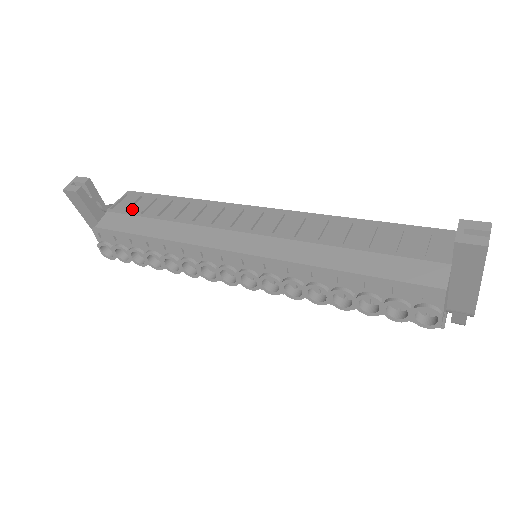
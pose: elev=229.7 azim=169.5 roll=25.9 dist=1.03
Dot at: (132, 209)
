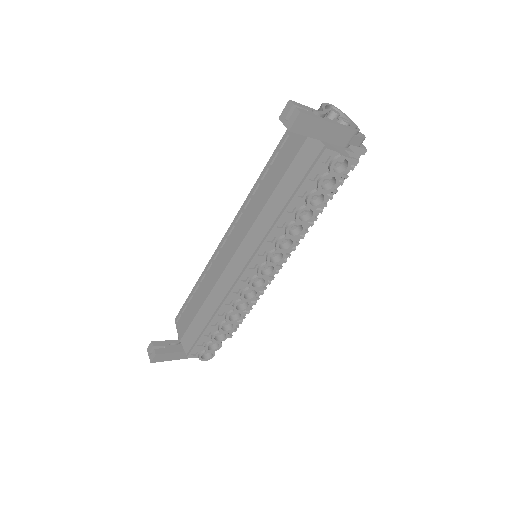
Dot at: (187, 324)
